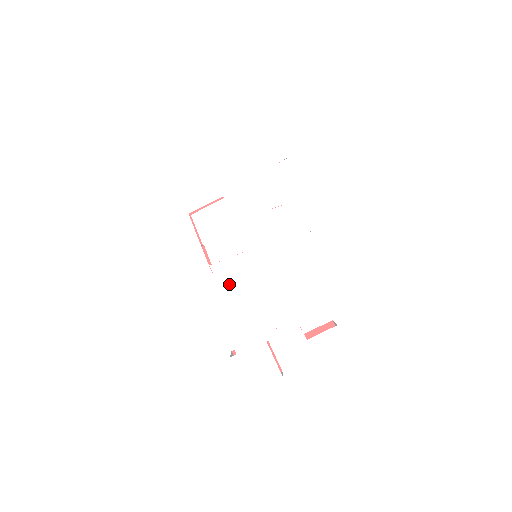
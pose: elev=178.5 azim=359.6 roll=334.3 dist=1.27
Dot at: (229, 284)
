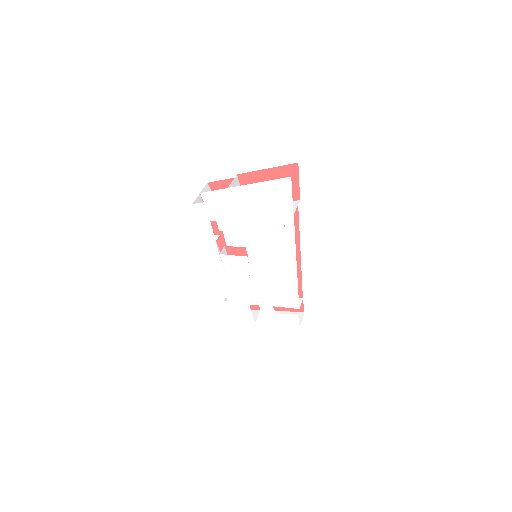
Dot at: (231, 269)
